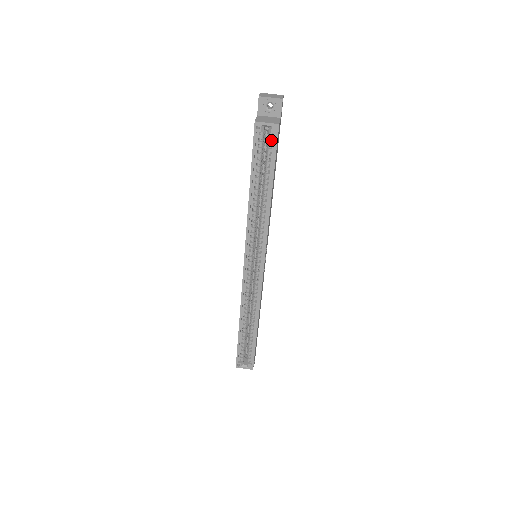
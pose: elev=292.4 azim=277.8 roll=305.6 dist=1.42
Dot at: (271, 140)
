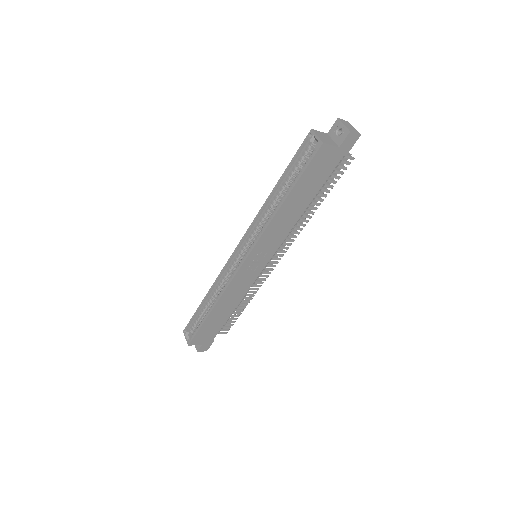
Dot at: occluded
